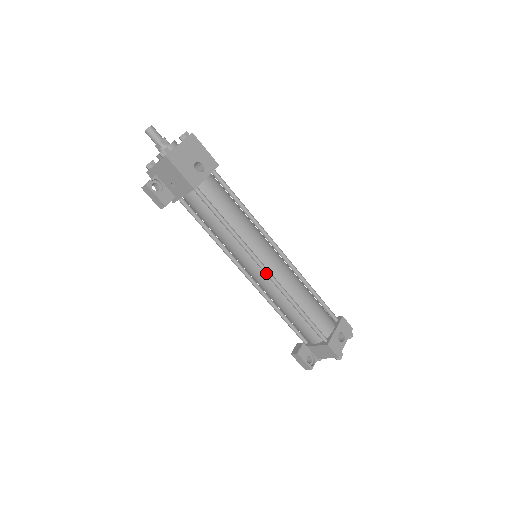
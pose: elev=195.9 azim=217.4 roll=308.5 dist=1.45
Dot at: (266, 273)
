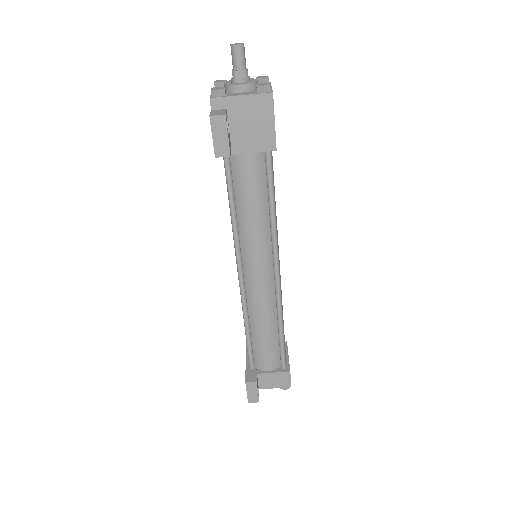
Dot at: (278, 278)
